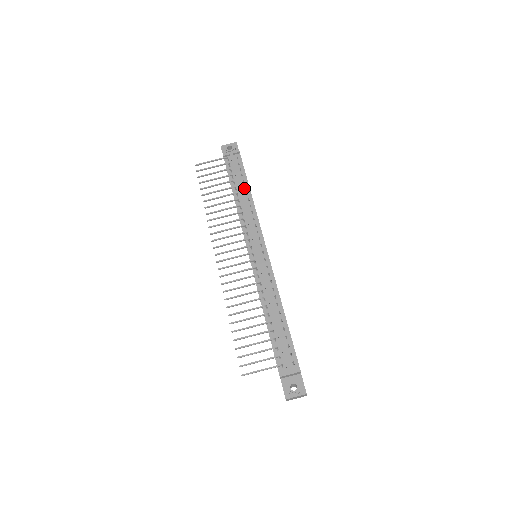
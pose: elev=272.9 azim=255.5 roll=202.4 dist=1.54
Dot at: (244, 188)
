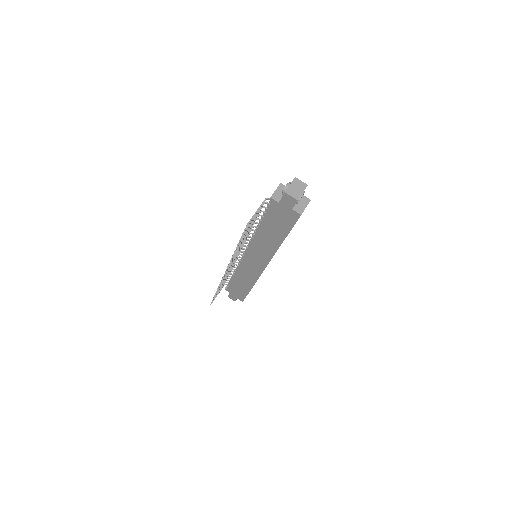
Dot at: occluded
